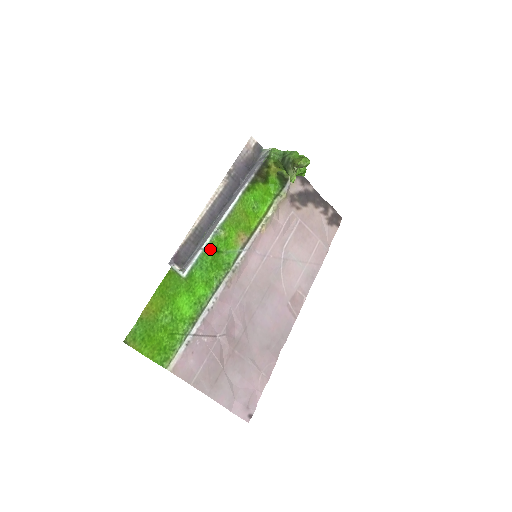
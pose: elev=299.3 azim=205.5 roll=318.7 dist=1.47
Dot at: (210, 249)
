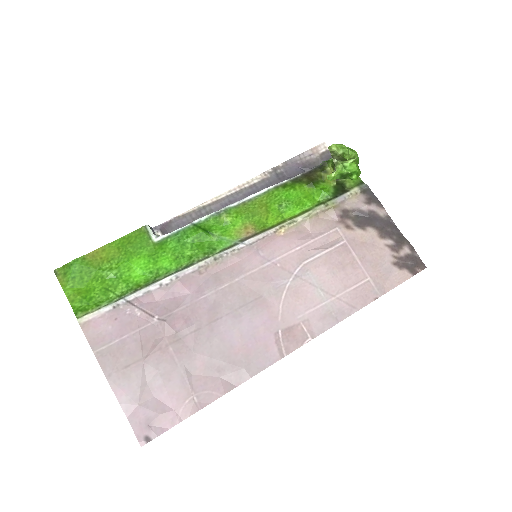
Dot at: (200, 226)
